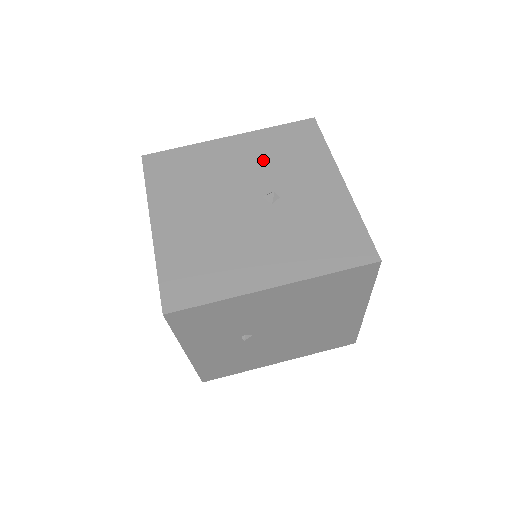
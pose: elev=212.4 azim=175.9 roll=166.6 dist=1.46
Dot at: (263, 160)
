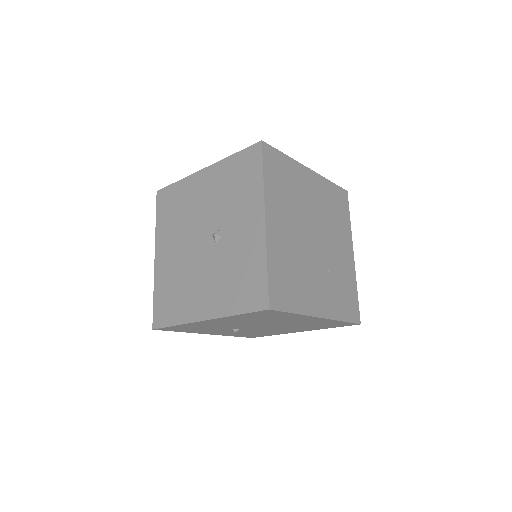
Dot at: (219, 195)
